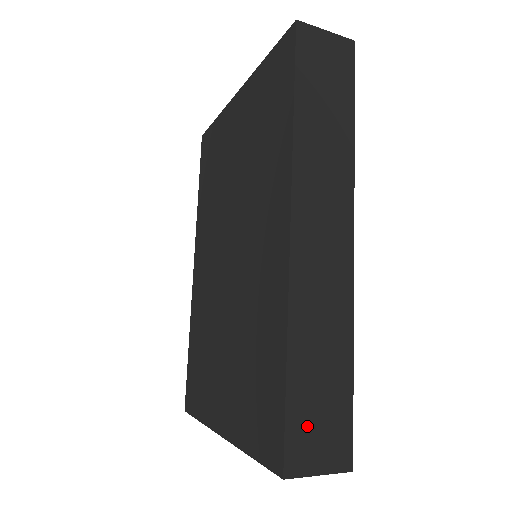
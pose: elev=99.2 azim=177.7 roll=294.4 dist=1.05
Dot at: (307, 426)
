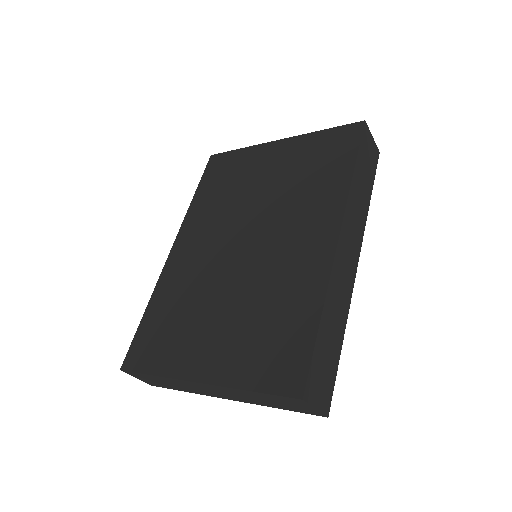
Dot at: (319, 370)
